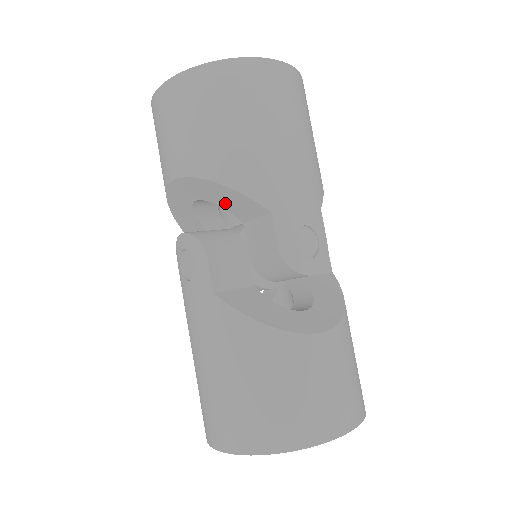
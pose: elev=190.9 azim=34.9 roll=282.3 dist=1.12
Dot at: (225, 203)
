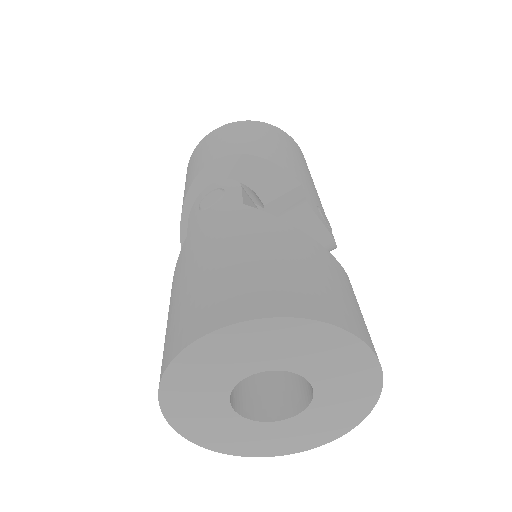
Dot at: (256, 181)
